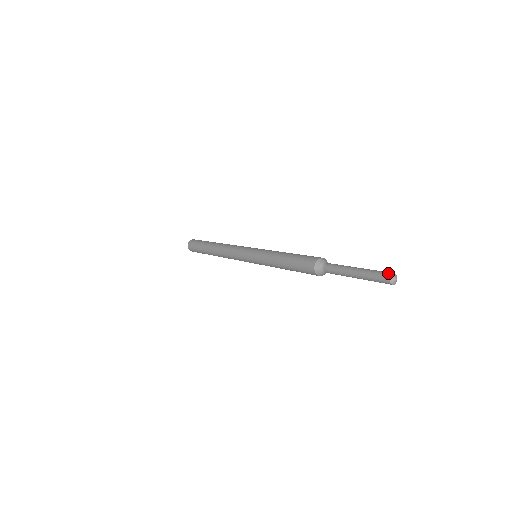
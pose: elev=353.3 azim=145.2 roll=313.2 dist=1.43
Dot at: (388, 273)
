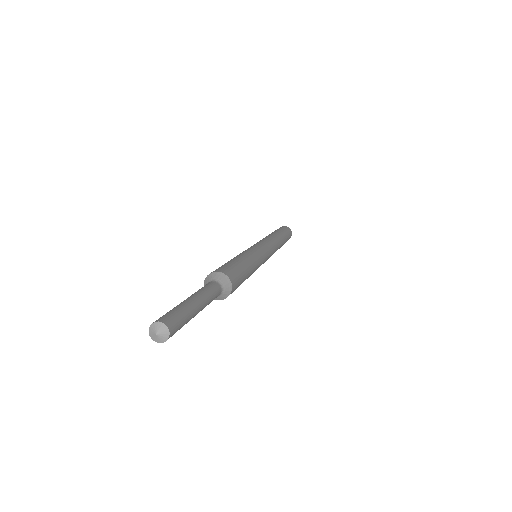
Dot at: (162, 318)
